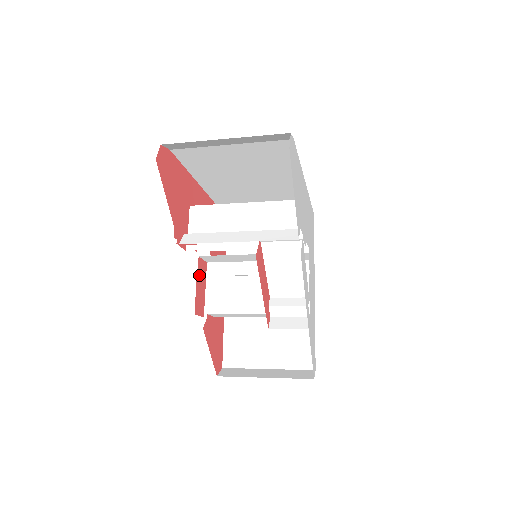
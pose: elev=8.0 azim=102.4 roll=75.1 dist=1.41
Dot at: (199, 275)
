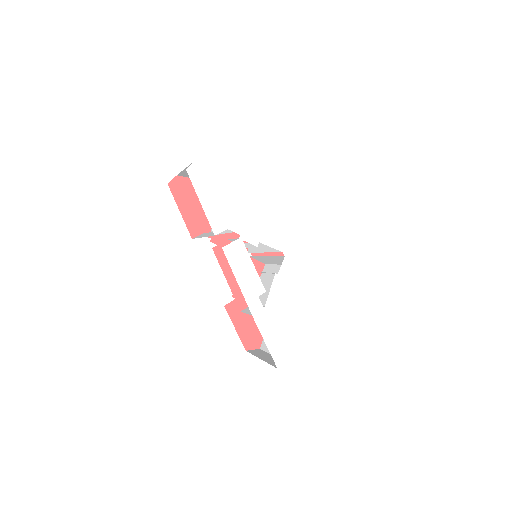
Dot at: occluded
